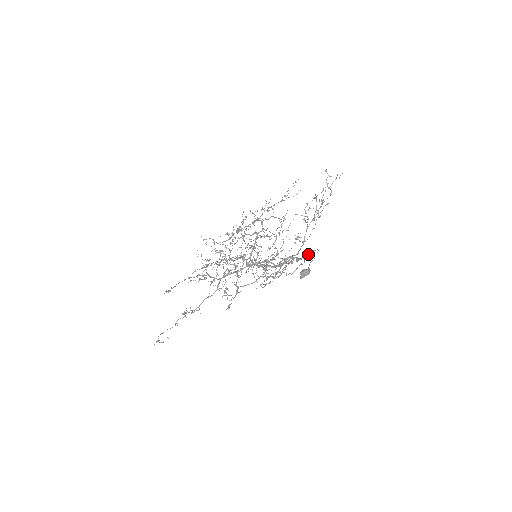
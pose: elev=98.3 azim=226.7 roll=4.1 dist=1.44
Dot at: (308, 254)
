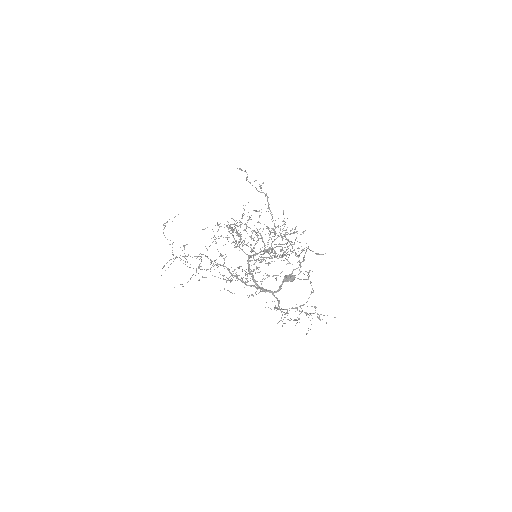
Dot at: occluded
